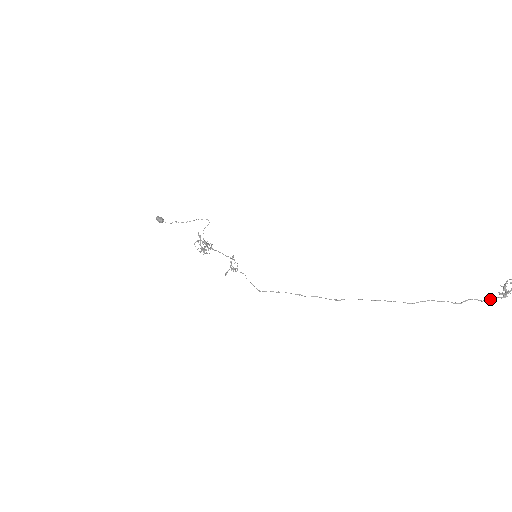
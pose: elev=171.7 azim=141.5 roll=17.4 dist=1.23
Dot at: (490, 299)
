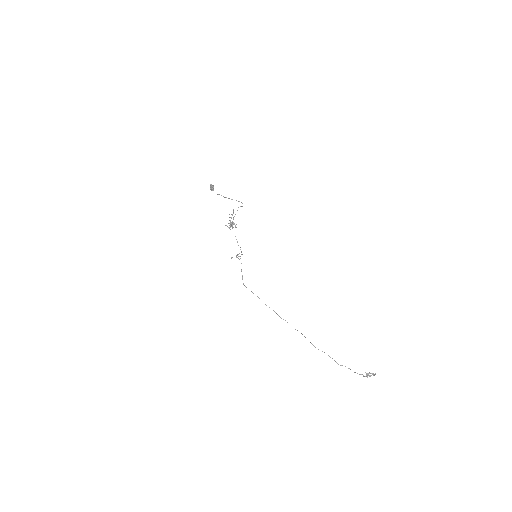
Dot at: (357, 373)
